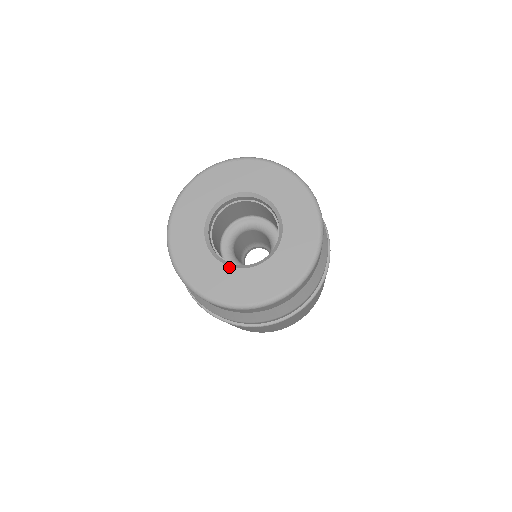
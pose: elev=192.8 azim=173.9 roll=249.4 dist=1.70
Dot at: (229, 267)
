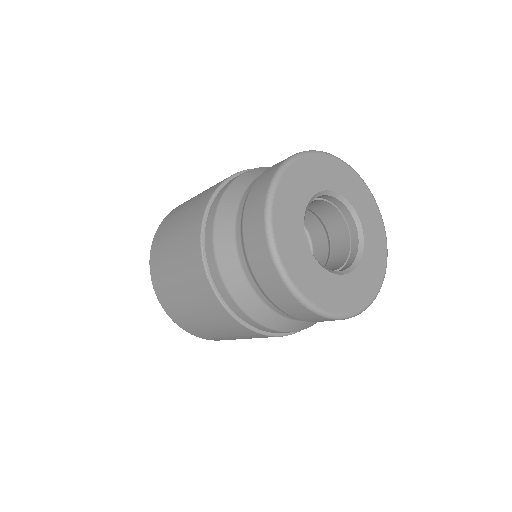
Dot at: (355, 270)
